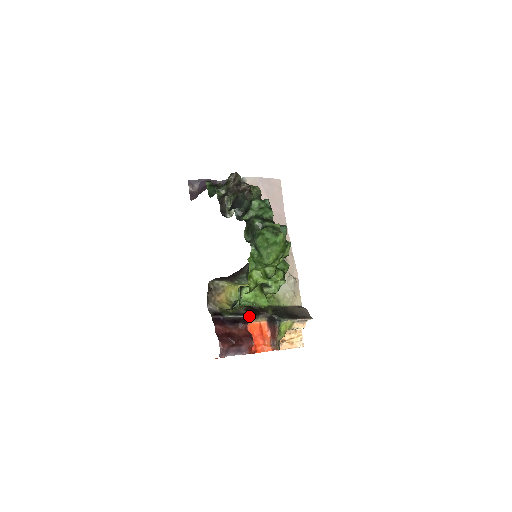
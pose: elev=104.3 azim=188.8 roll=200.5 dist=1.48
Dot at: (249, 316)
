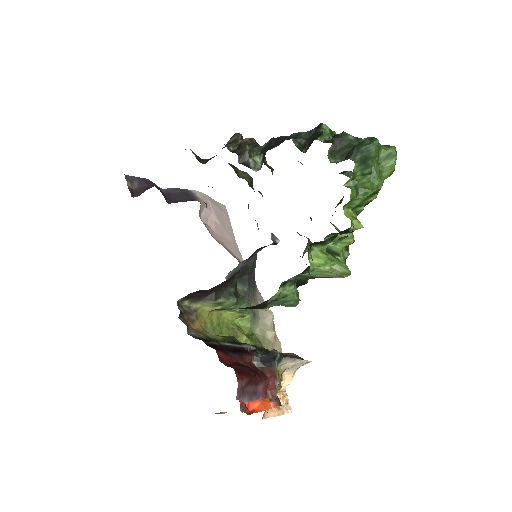
Dot at: (249, 346)
